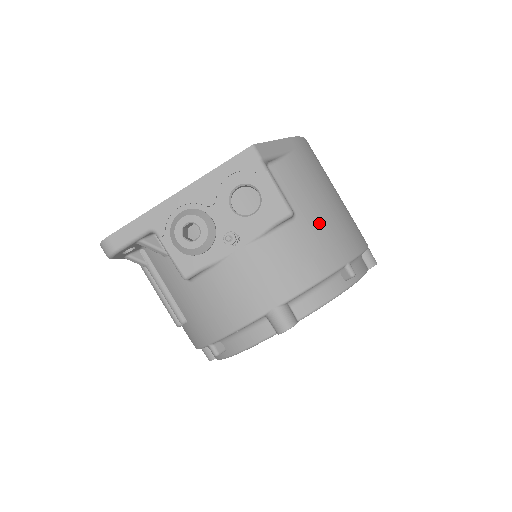
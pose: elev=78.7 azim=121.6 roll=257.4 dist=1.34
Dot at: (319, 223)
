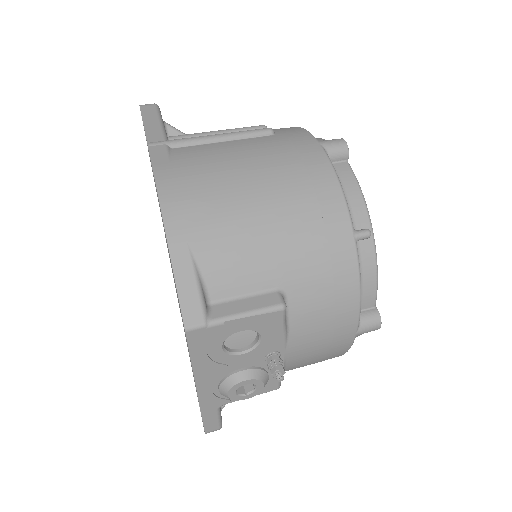
Dot at: (298, 258)
